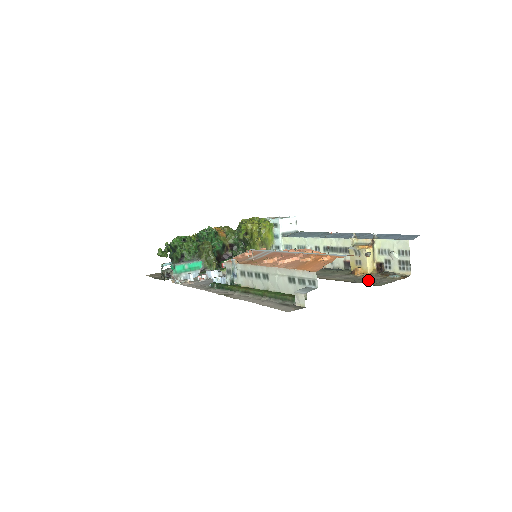
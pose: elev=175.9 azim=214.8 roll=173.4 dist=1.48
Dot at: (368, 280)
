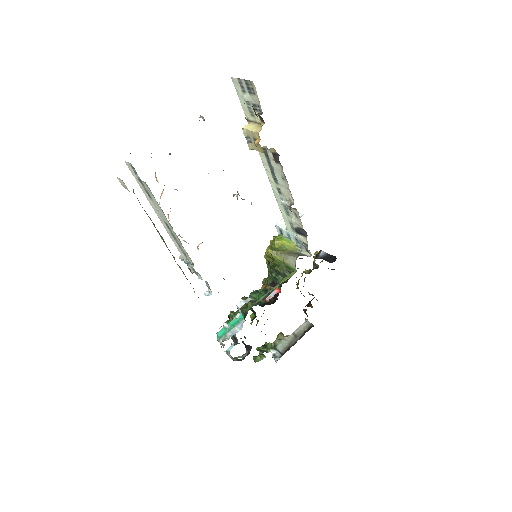
Dot at: occluded
